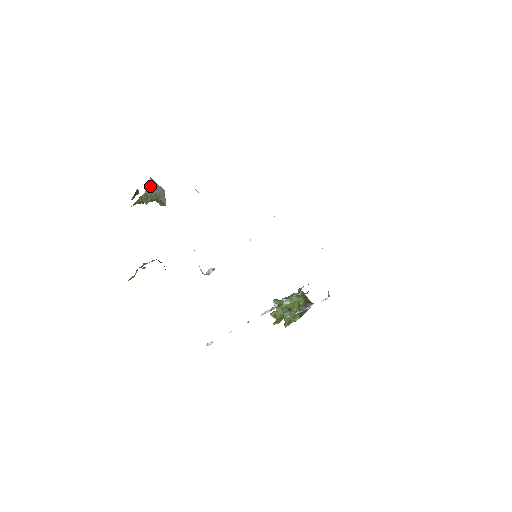
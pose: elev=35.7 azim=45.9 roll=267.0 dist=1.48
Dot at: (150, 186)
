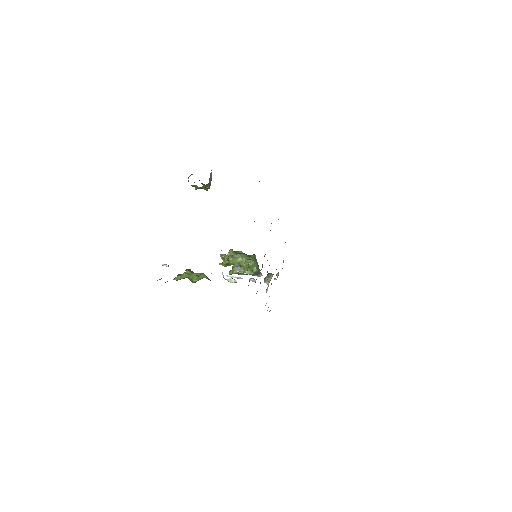
Dot at: (209, 181)
